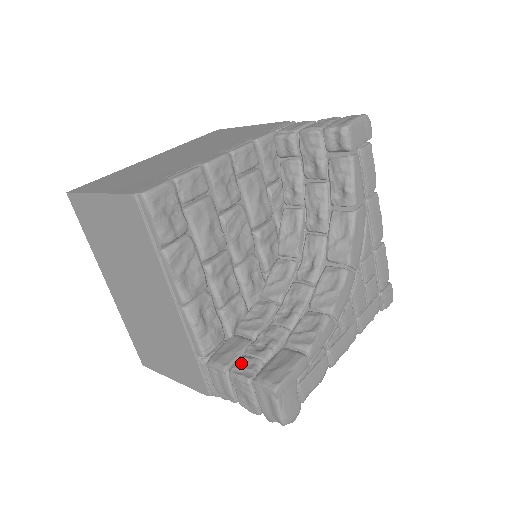
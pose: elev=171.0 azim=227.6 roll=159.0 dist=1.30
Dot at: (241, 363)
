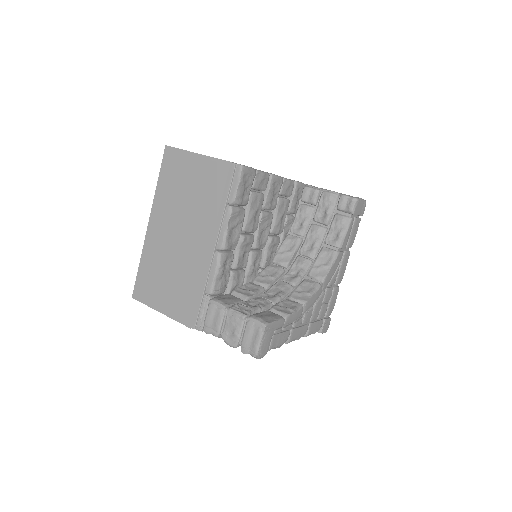
Dot at: (239, 306)
